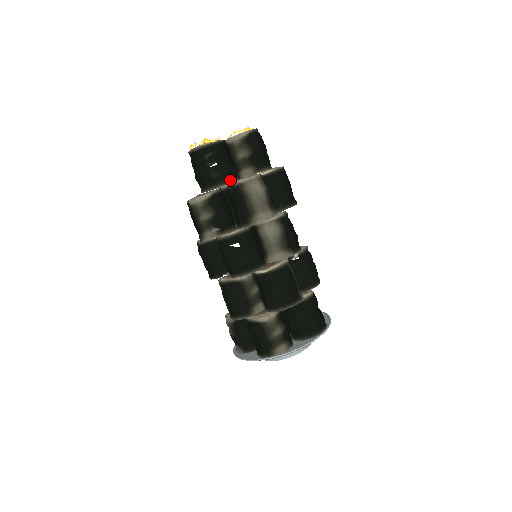
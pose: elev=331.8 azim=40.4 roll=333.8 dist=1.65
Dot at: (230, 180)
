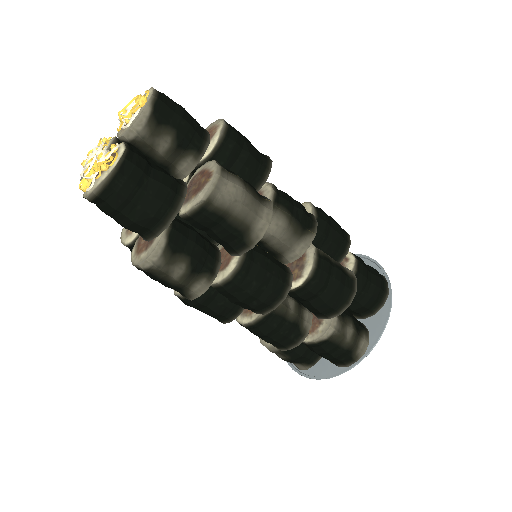
Dot at: (179, 200)
